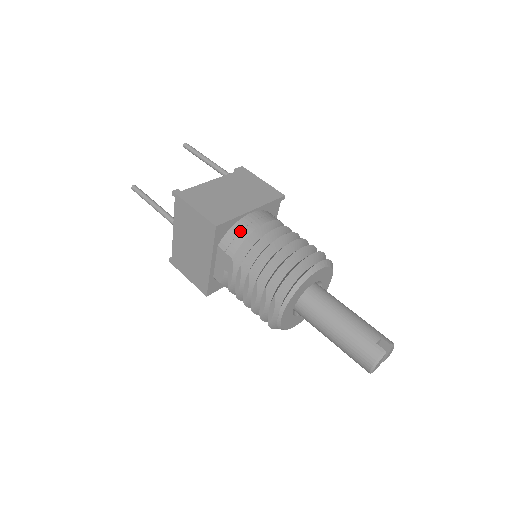
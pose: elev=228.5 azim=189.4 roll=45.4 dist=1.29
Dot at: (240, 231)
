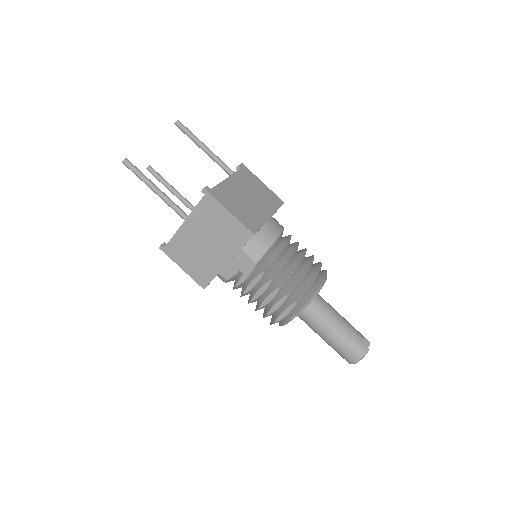
Dot at: (265, 238)
